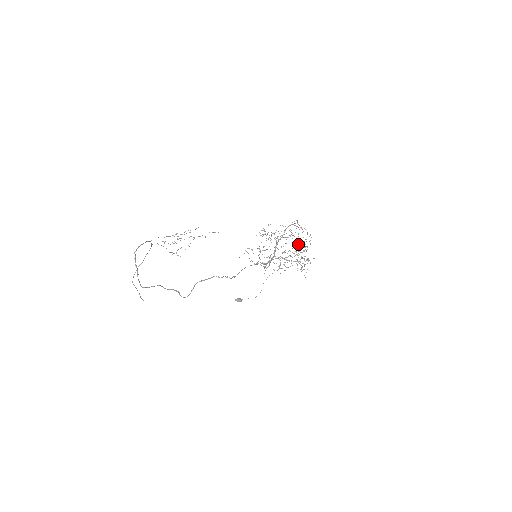
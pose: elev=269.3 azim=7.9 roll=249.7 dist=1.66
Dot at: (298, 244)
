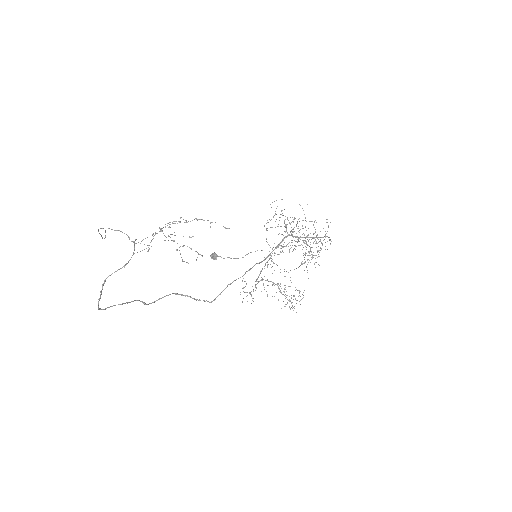
Dot at: occluded
